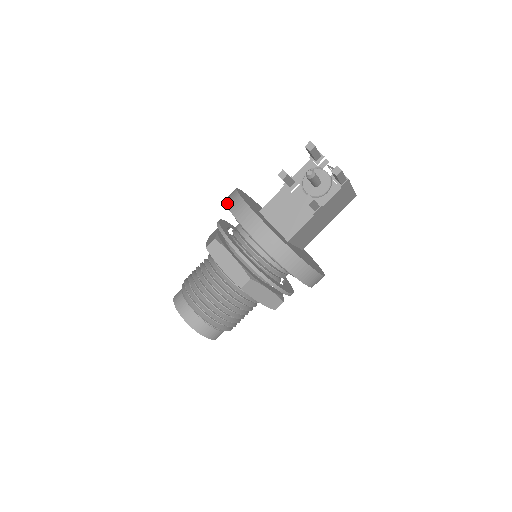
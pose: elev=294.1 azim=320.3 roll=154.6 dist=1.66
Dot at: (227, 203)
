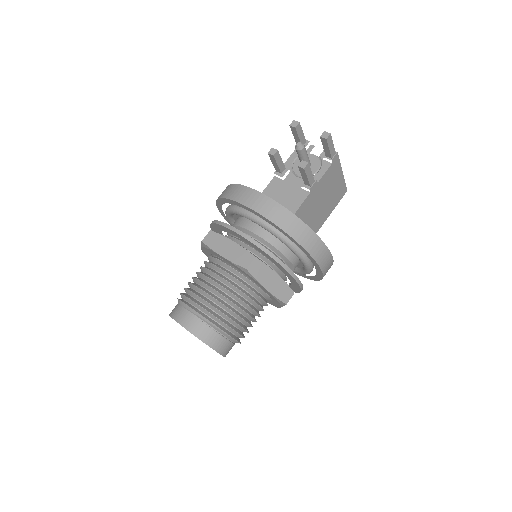
Dot at: (219, 196)
